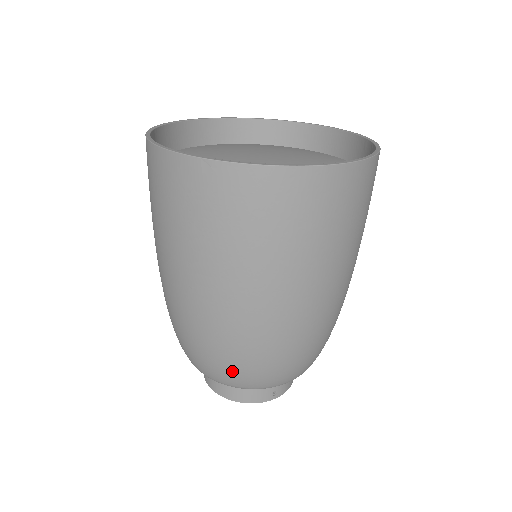
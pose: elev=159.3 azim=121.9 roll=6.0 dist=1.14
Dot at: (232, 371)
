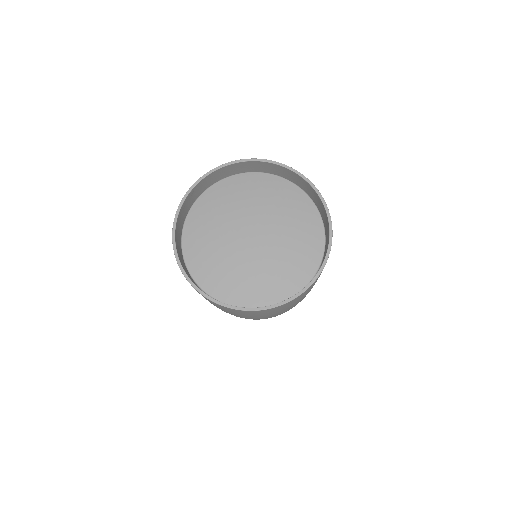
Dot at: occluded
